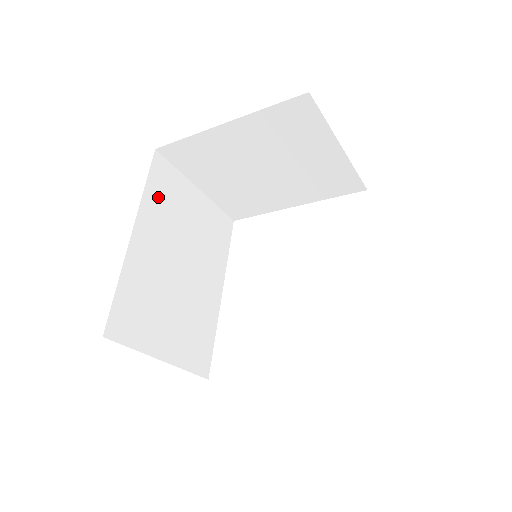
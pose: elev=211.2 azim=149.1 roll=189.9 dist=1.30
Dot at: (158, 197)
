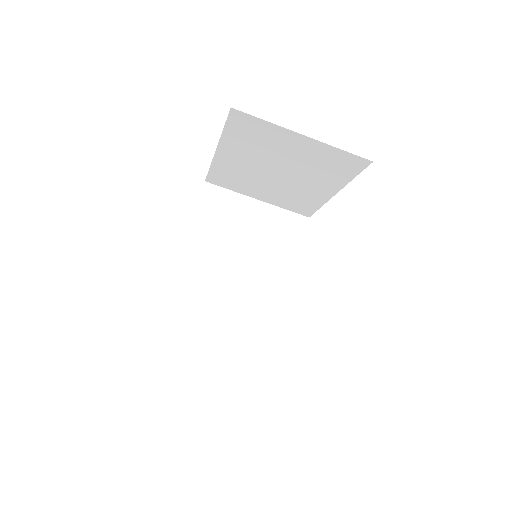
Dot at: (209, 219)
